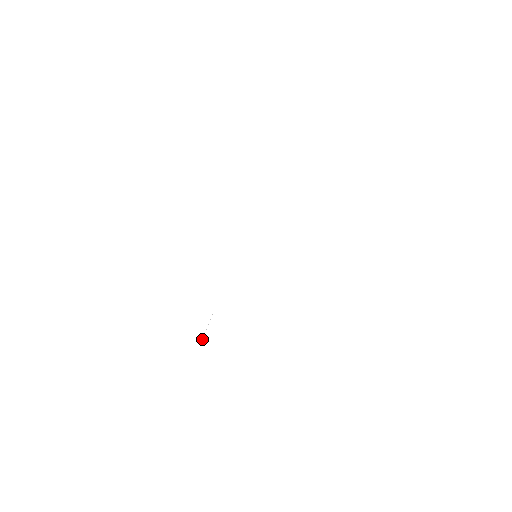
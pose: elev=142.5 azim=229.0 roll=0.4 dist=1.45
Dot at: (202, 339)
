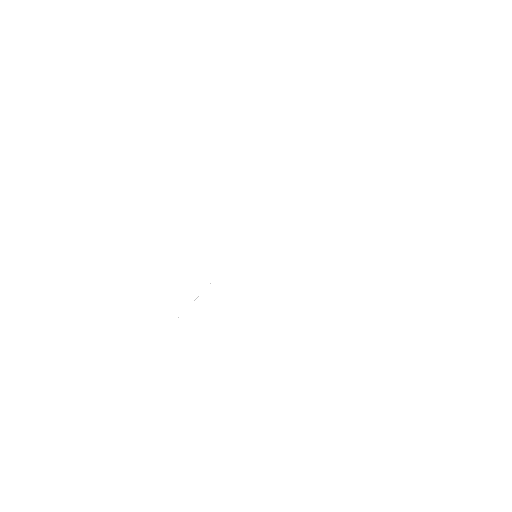
Dot at: occluded
